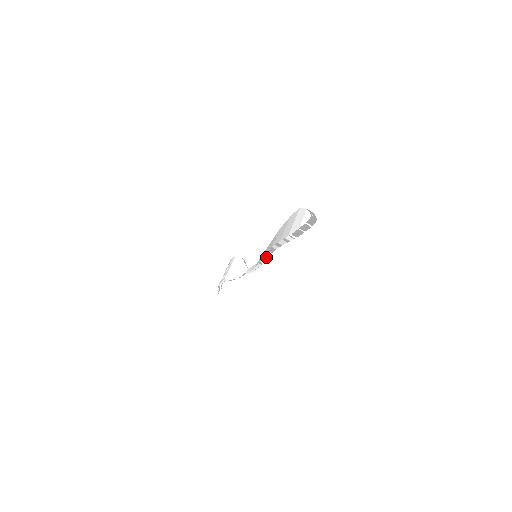
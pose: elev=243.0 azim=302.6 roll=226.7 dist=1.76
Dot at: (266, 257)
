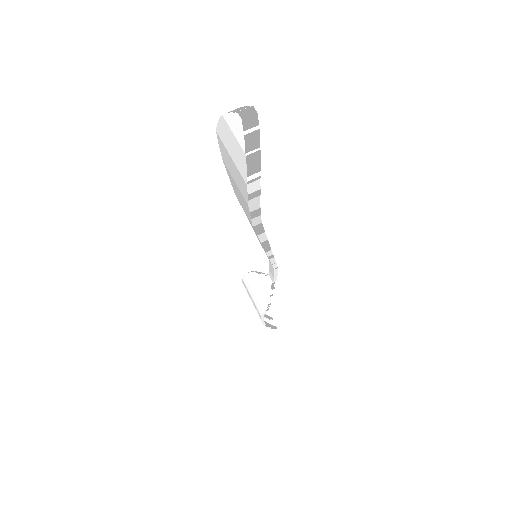
Dot at: (266, 244)
